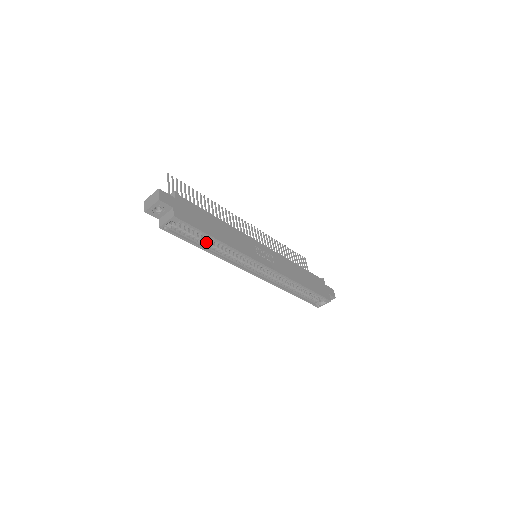
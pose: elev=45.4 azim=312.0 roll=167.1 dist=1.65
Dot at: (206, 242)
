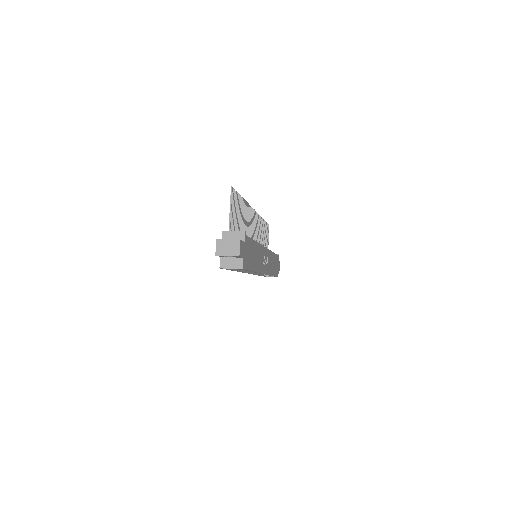
Dot at: occluded
